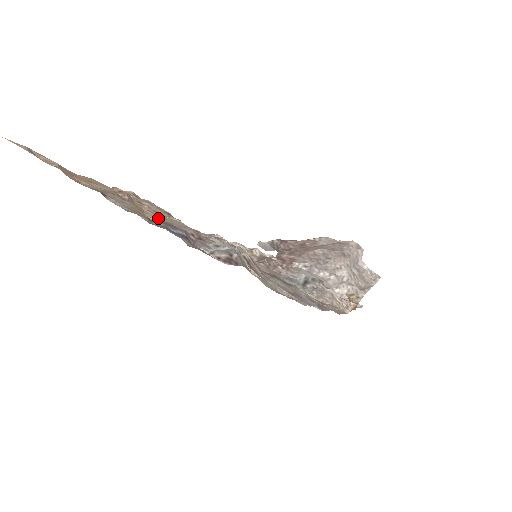
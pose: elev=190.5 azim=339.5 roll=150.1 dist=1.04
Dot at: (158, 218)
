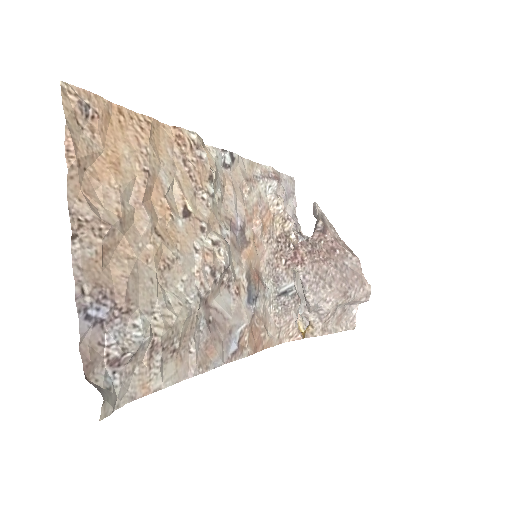
Dot at: (129, 252)
